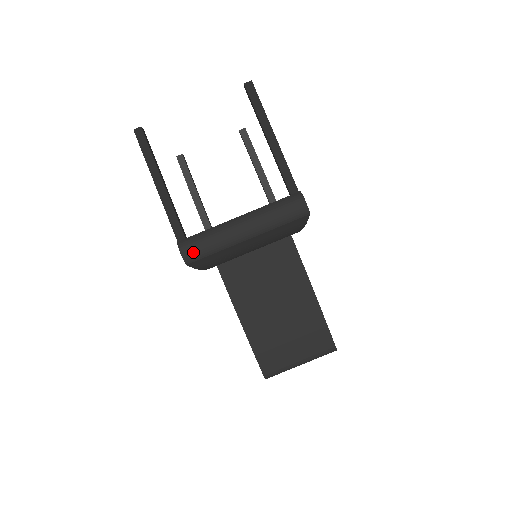
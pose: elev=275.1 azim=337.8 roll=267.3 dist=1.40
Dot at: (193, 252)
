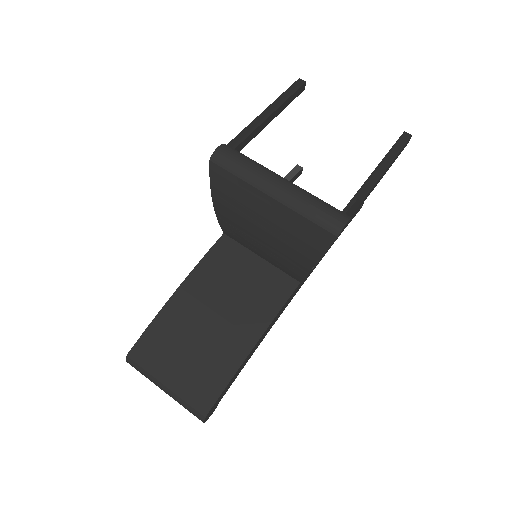
Dot at: (226, 156)
